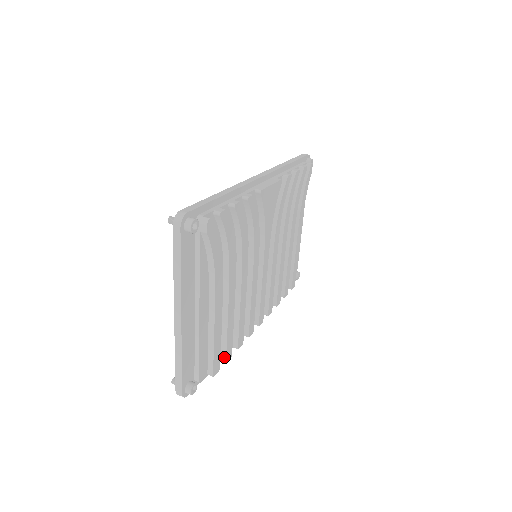
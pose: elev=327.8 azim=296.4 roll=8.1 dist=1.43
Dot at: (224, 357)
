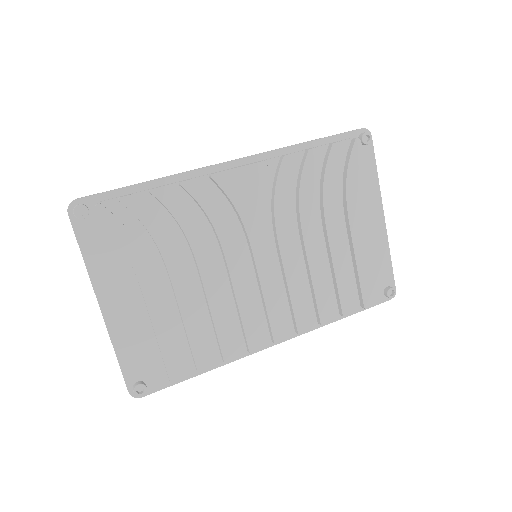
Dot at: (196, 367)
